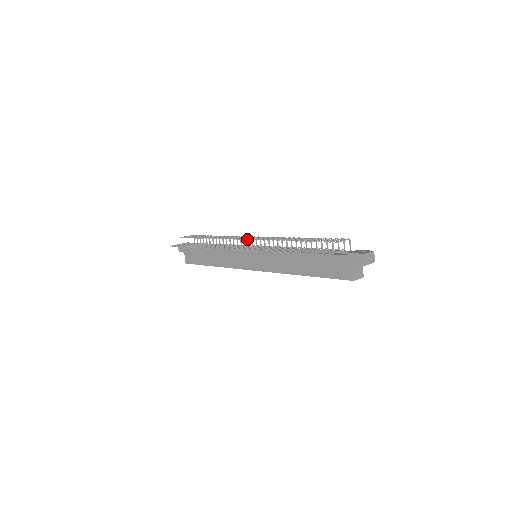
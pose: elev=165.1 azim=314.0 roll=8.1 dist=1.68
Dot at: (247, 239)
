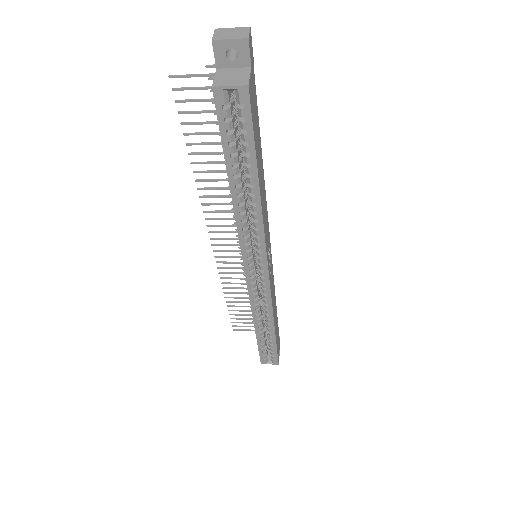
Dot at: occluded
